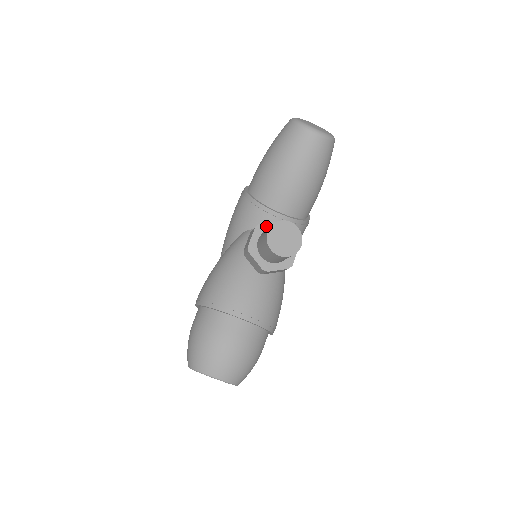
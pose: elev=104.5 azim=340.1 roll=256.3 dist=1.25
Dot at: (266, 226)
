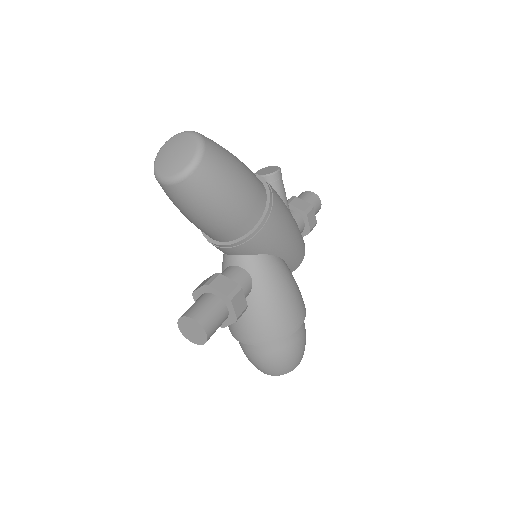
Dot at: (198, 292)
